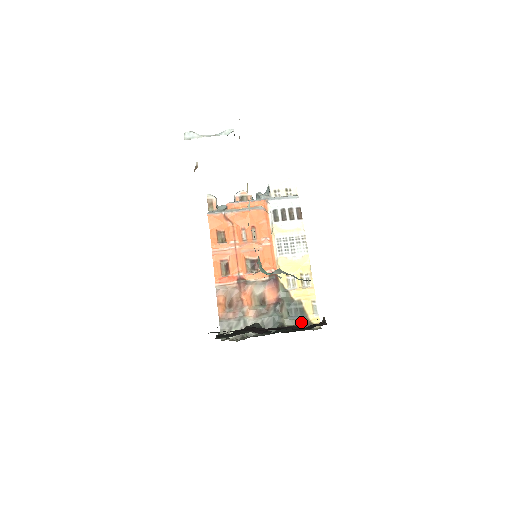
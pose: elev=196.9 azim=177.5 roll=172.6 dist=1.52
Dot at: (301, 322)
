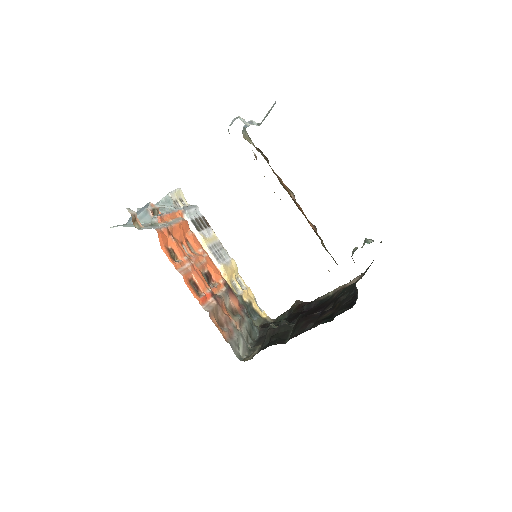
Dot at: (261, 320)
